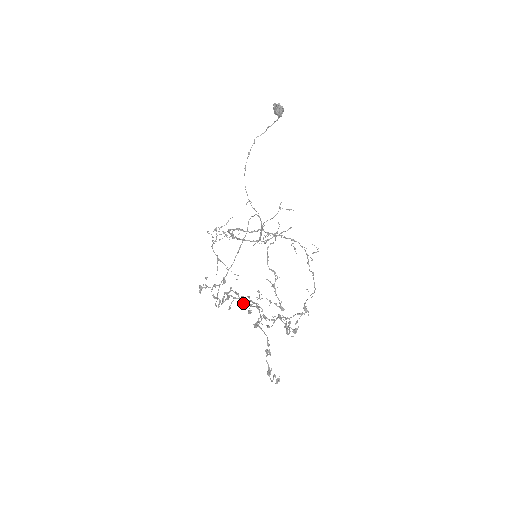
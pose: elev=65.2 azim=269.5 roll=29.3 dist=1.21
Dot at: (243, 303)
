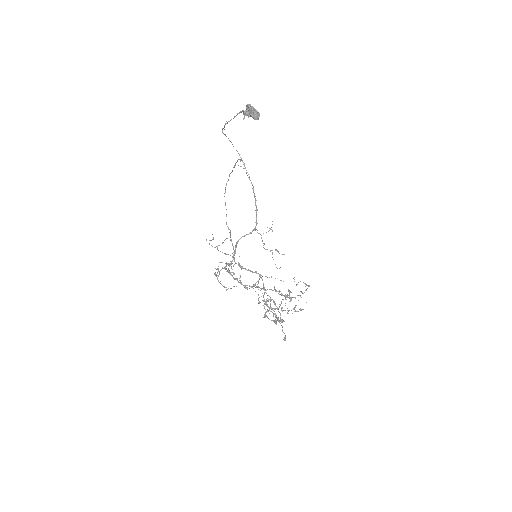
Dot at: (252, 287)
